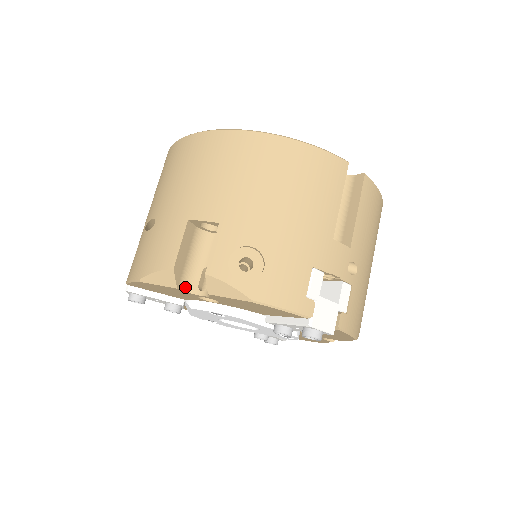
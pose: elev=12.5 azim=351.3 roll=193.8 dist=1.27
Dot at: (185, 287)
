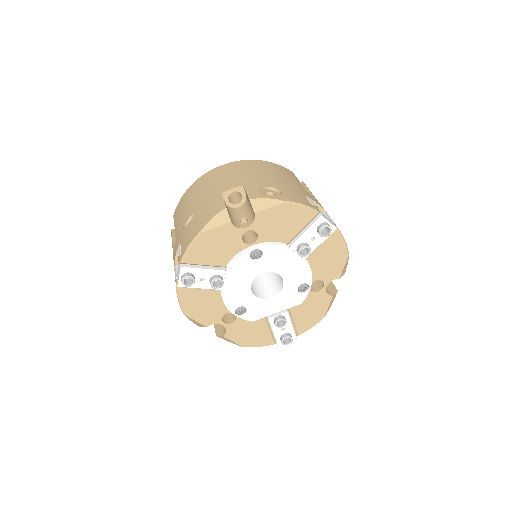
Dot at: (234, 225)
